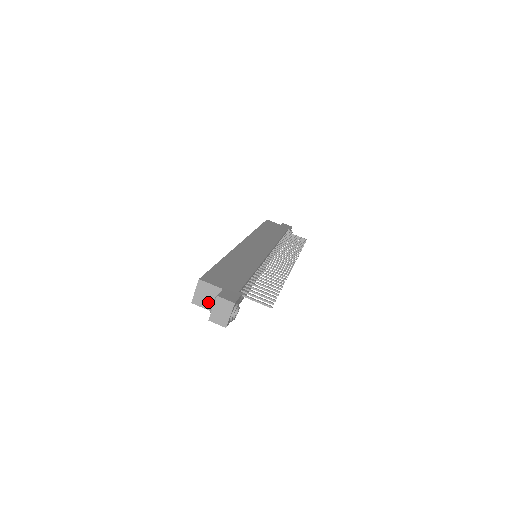
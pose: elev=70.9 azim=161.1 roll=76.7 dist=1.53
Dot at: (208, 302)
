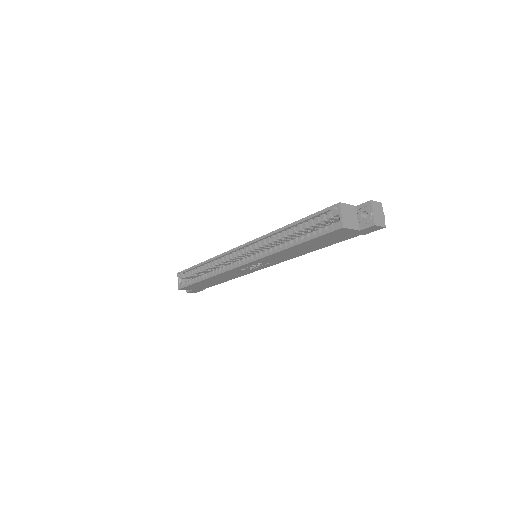
Dot at: (352, 222)
